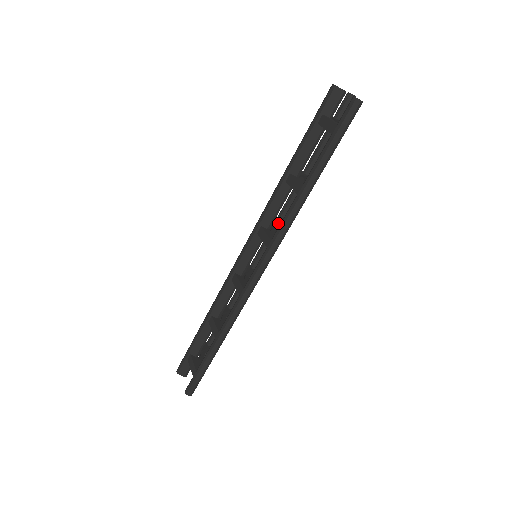
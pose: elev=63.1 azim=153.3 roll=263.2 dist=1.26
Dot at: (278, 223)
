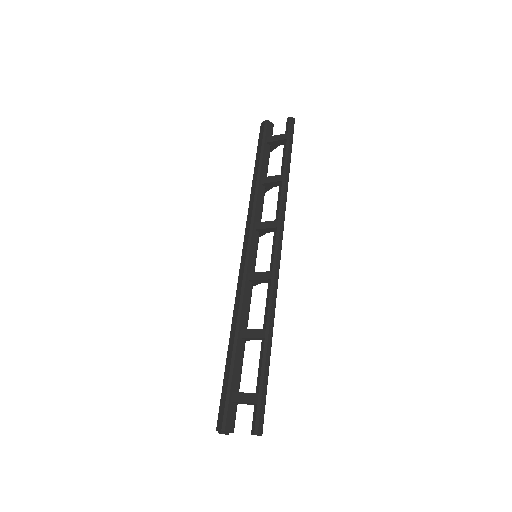
Dot at: occluded
